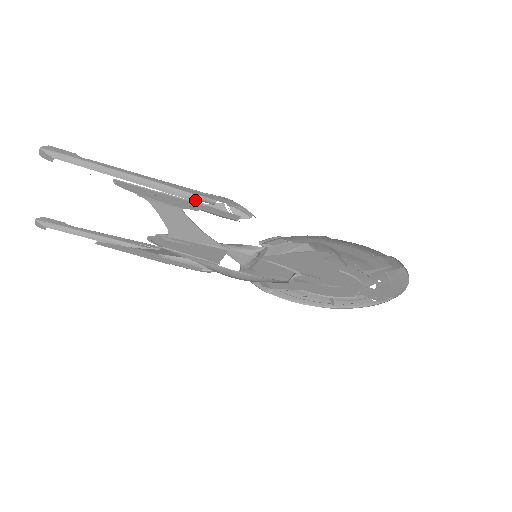
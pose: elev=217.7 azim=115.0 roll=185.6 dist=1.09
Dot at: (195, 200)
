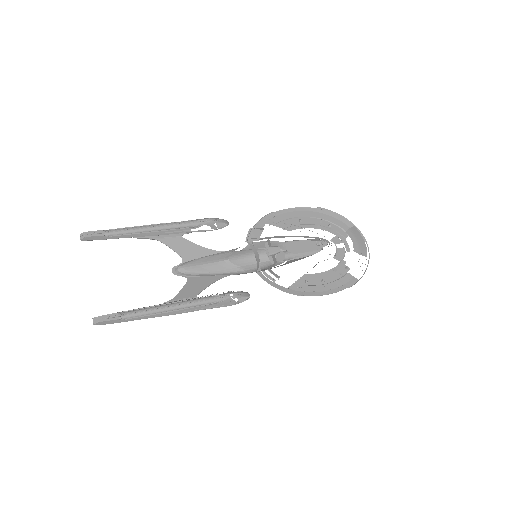
Dot at: (205, 308)
